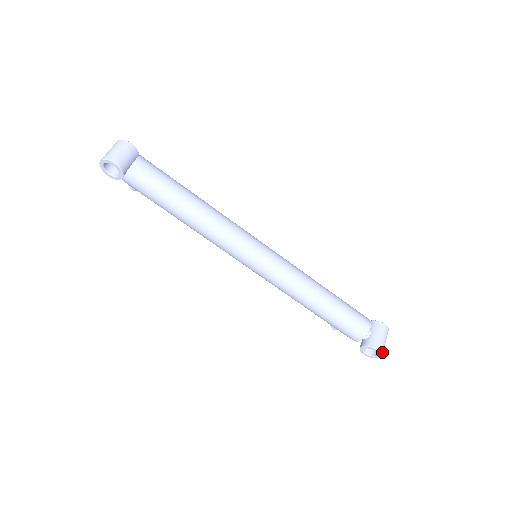
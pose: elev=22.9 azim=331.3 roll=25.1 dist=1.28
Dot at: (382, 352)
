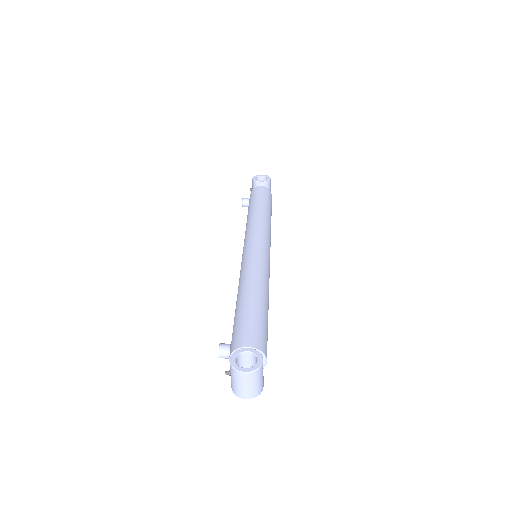
Dot at: occluded
